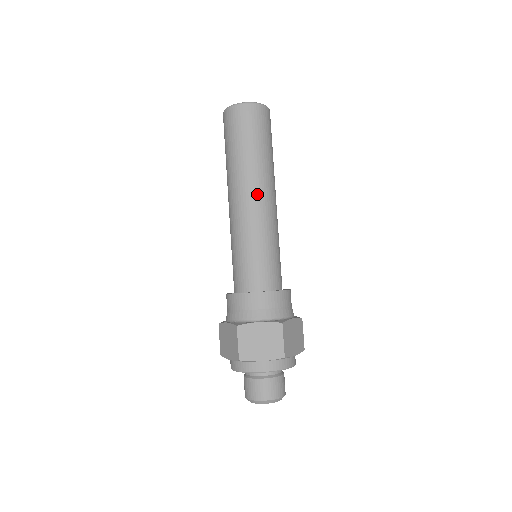
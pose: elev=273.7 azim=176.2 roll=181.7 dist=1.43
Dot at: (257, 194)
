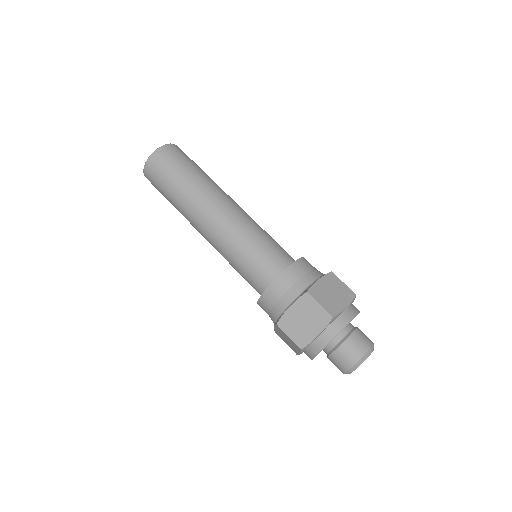
Dot at: (210, 212)
